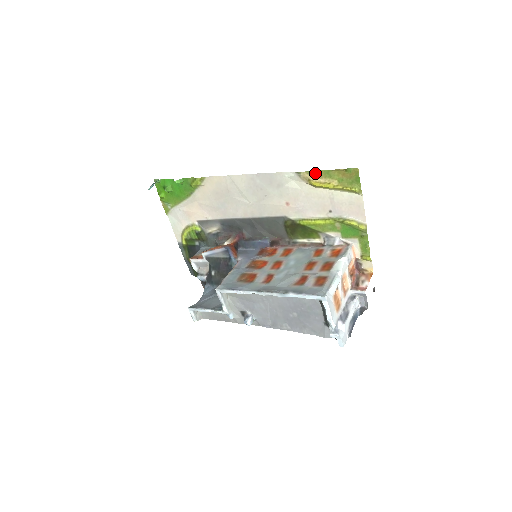
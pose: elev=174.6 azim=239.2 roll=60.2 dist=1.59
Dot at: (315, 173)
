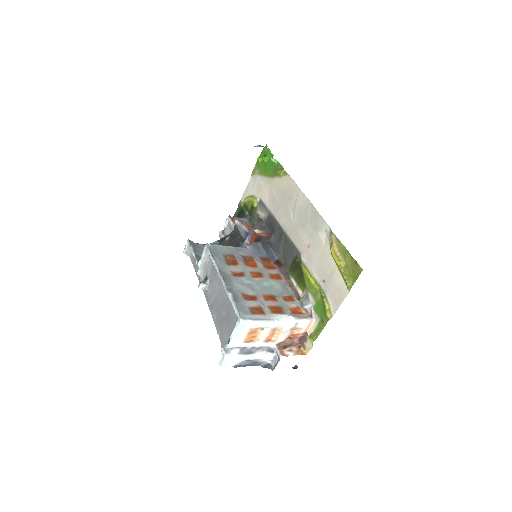
Dot at: (339, 243)
